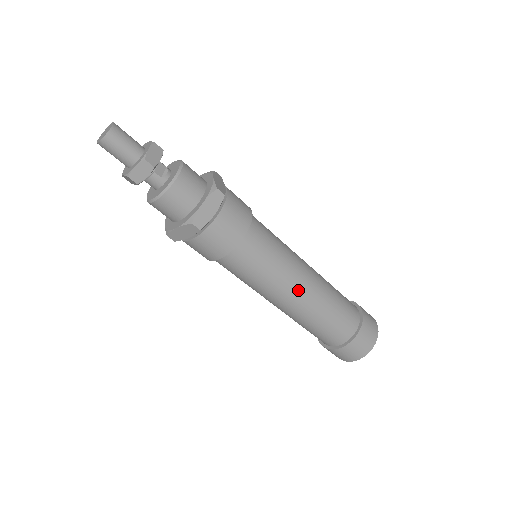
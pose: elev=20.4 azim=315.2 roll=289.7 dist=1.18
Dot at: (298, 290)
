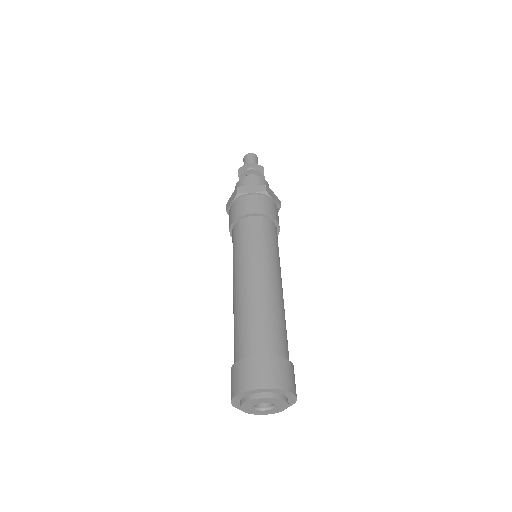
Dot at: (276, 278)
